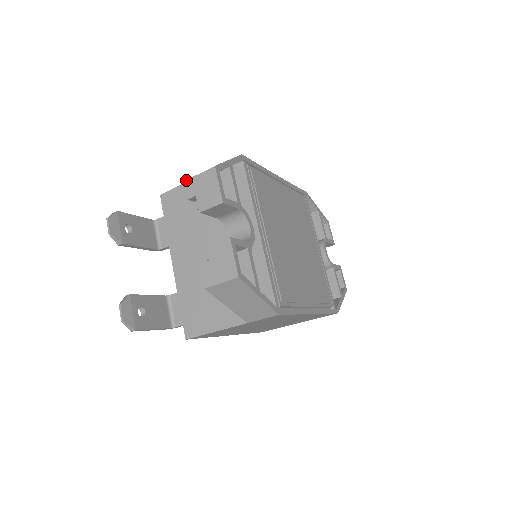
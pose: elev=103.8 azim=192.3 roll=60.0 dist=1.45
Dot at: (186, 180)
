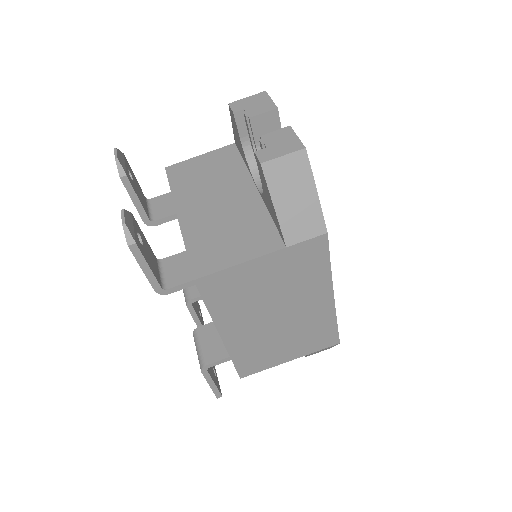
Dot at: occluded
